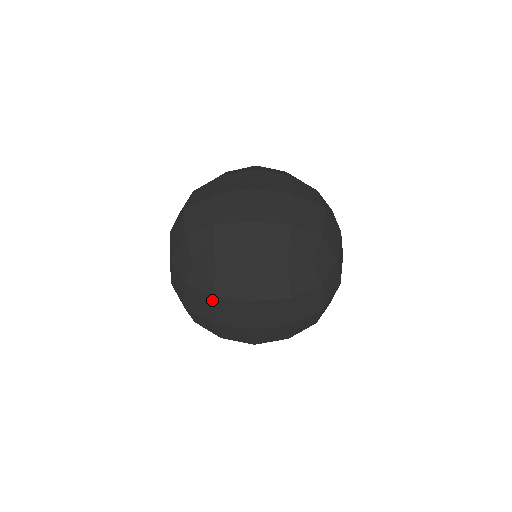
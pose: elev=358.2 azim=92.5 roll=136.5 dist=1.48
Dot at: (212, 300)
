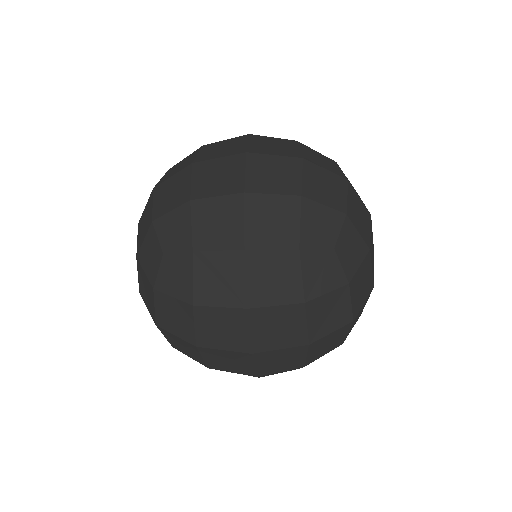
Dot at: (191, 310)
